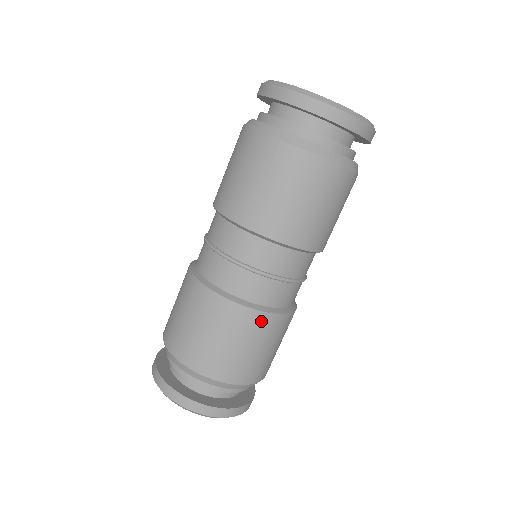
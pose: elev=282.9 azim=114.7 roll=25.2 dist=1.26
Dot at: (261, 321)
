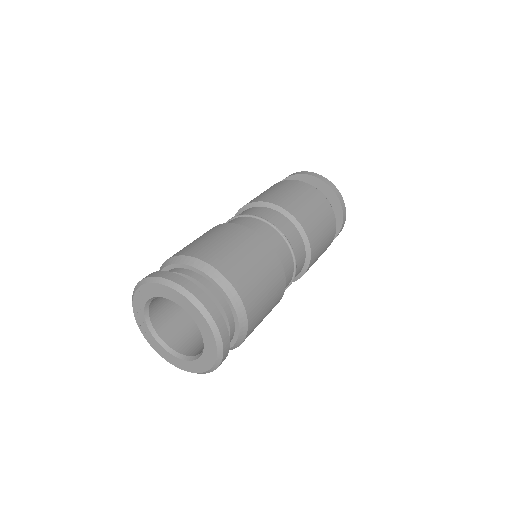
Dot at: (265, 249)
